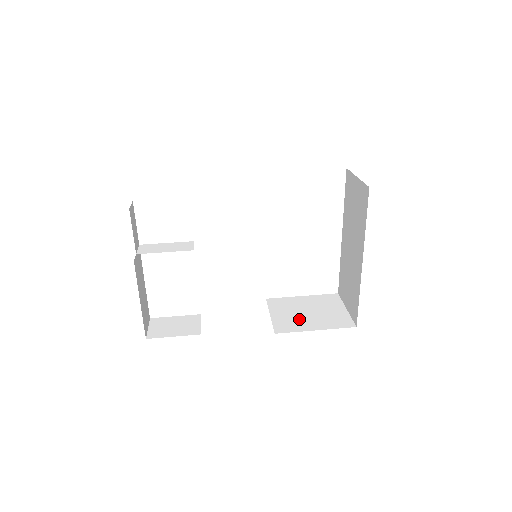
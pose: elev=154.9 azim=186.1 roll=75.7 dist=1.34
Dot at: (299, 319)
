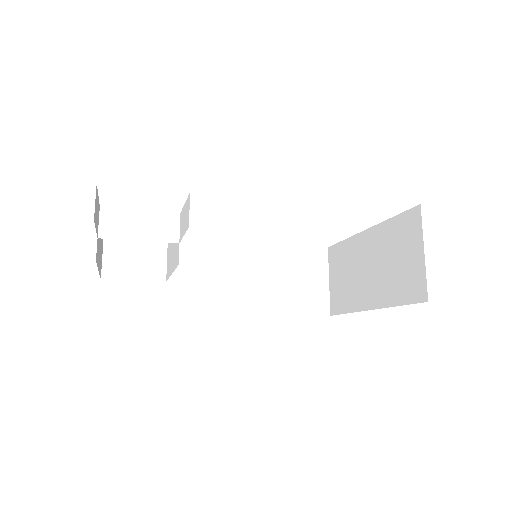
Dot at: (277, 292)
